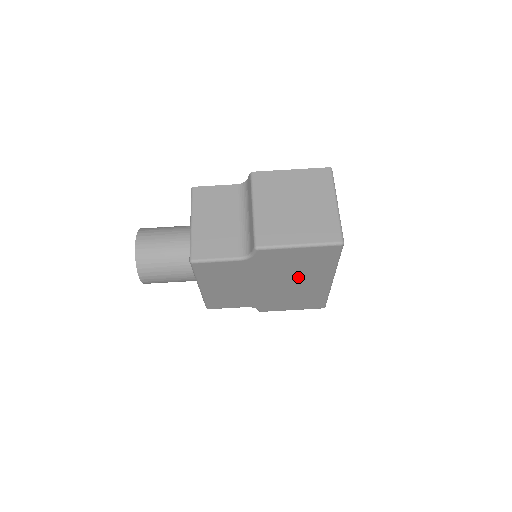
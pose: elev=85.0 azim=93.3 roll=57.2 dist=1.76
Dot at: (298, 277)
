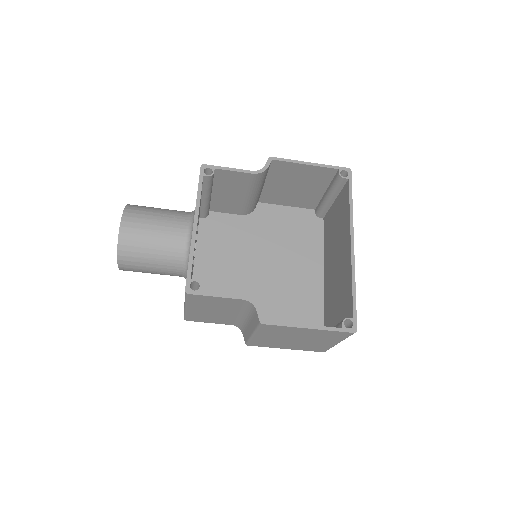
Dot at: occluded
